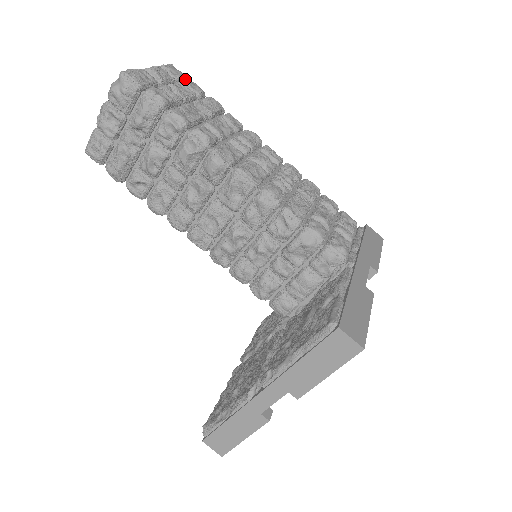
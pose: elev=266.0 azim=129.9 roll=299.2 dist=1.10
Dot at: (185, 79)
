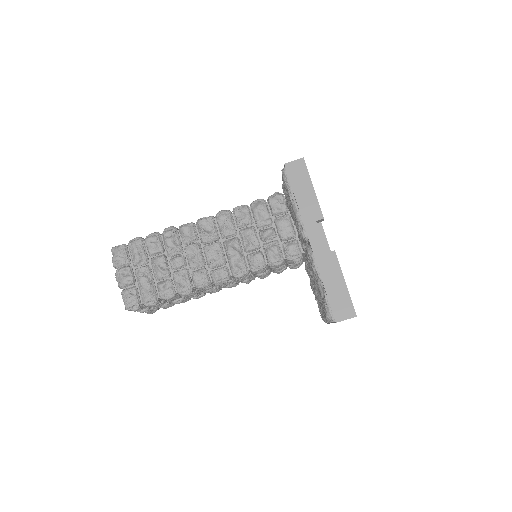
Dot at: occluded
